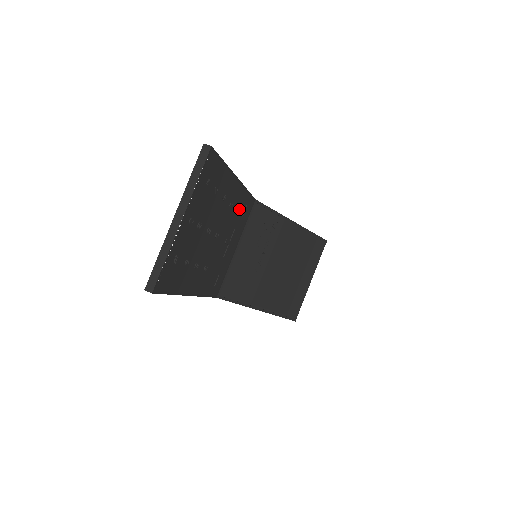
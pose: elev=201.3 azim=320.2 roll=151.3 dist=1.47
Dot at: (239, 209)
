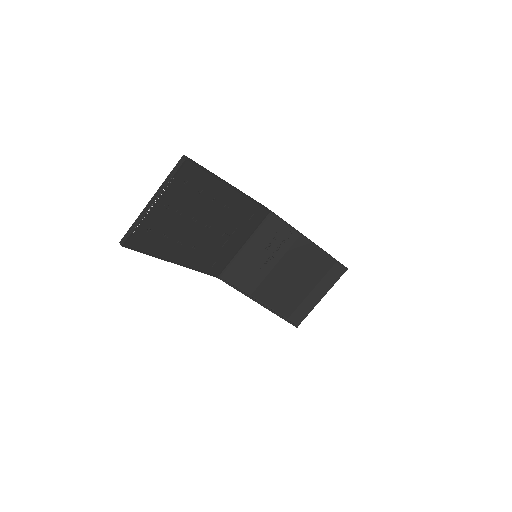
Dot at: (242, 213)
